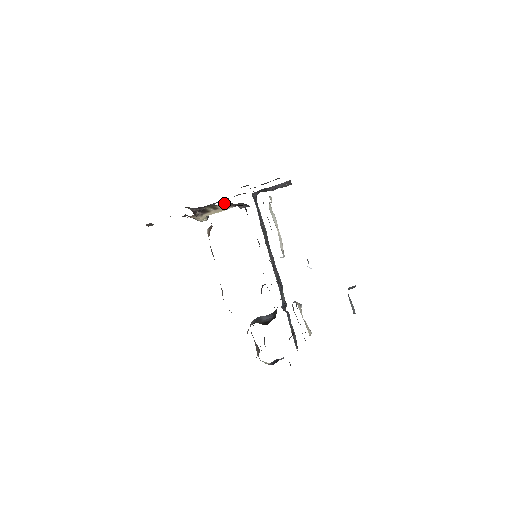
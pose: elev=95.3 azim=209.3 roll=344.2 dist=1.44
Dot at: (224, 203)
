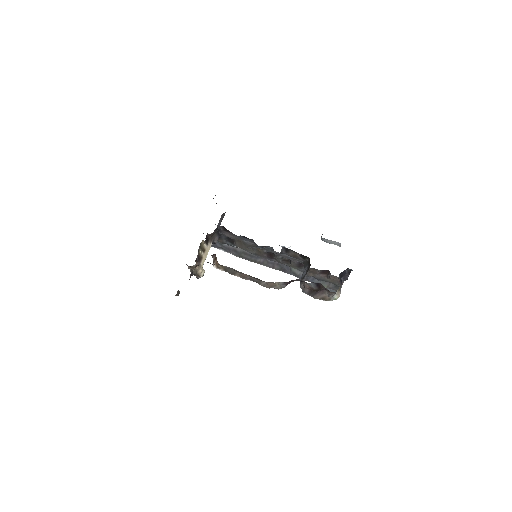
Dot at: (206, 239)
